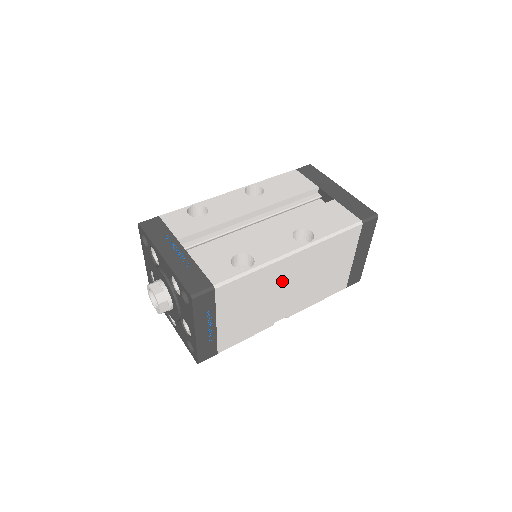
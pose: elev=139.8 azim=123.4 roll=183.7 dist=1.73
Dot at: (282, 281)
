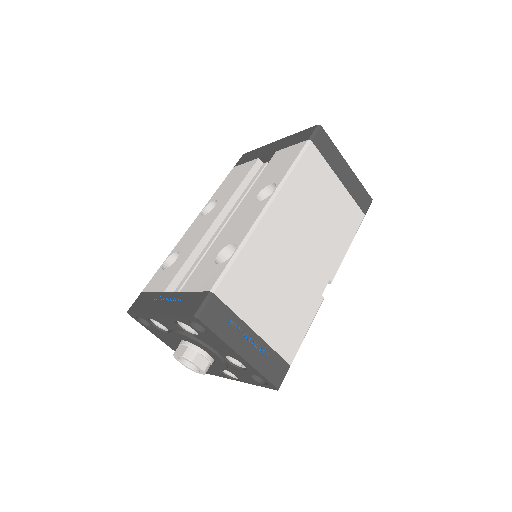
Dot at: (283, 245)
